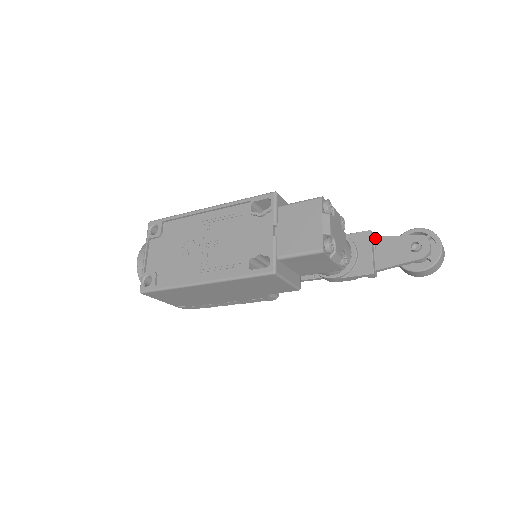
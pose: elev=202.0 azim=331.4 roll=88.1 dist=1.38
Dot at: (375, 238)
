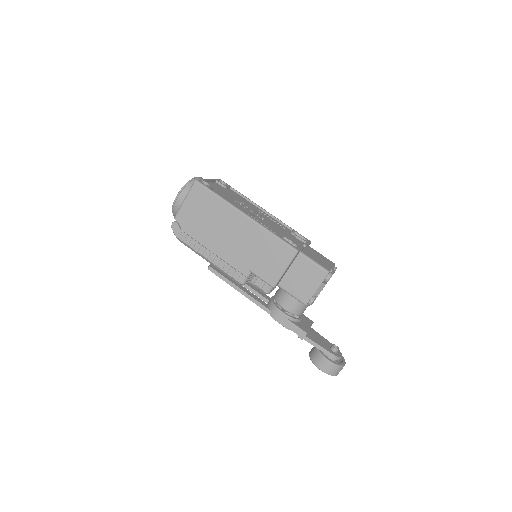
Dot at: (312, 328)
